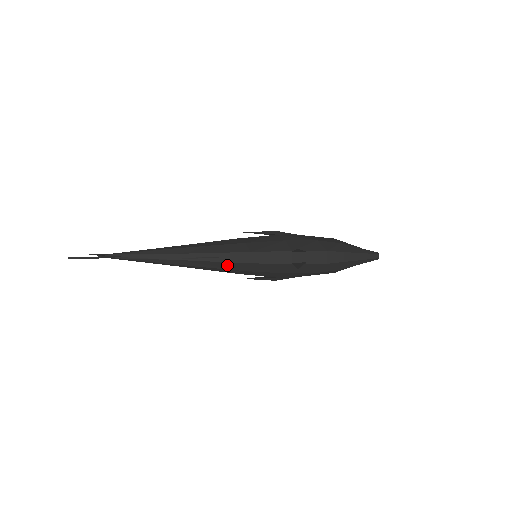
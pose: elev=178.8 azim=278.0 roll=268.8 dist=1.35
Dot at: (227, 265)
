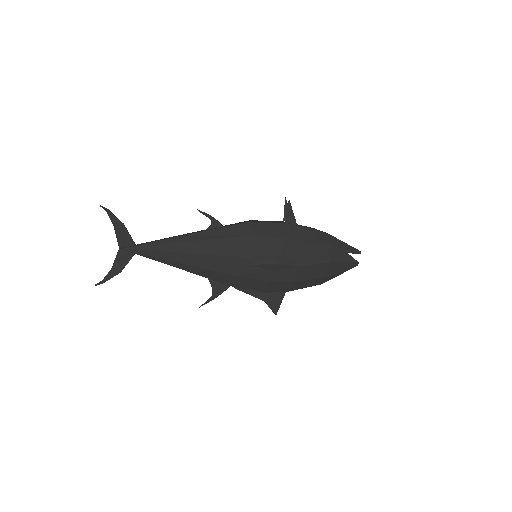
Dot at: (232, 231)
